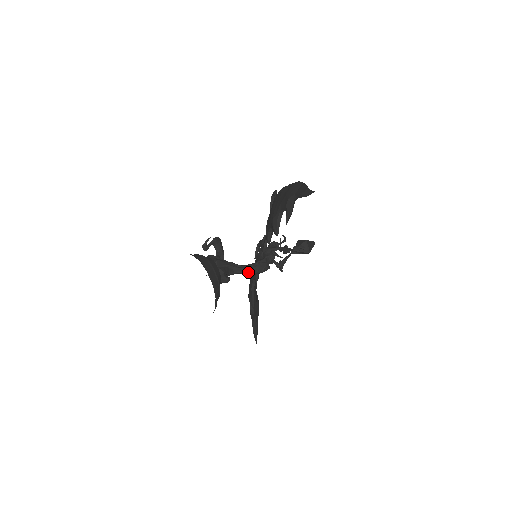
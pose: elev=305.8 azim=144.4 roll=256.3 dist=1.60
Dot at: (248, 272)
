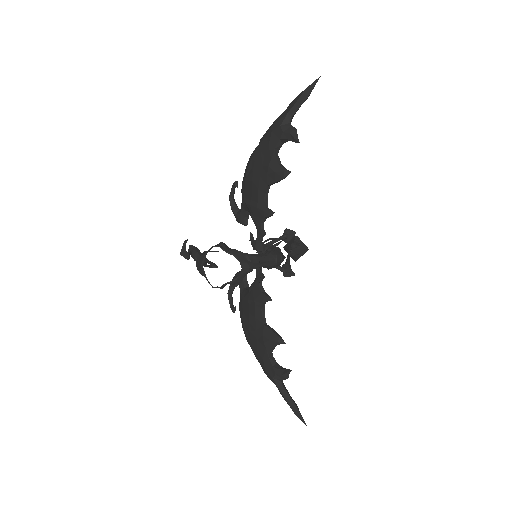
Dot at: (266, 260)
